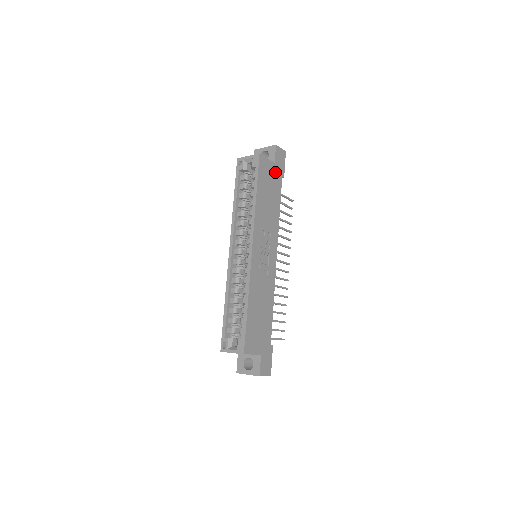
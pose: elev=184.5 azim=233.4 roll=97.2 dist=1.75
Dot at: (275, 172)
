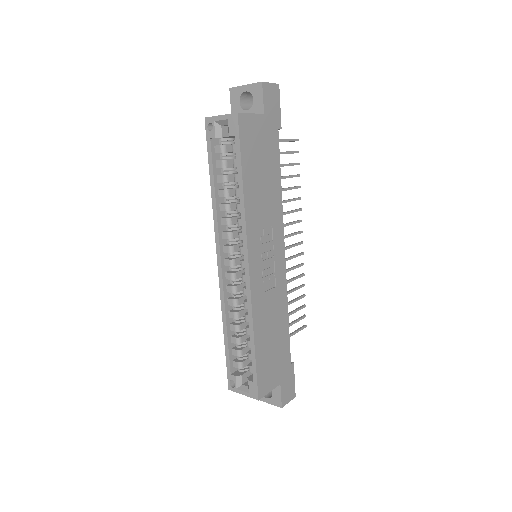
Dot at: (266, 129)
